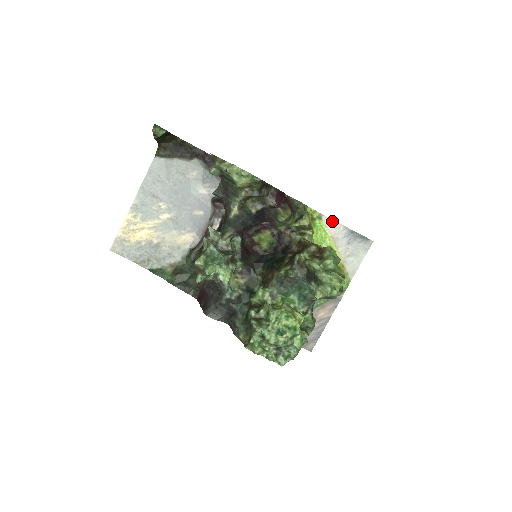
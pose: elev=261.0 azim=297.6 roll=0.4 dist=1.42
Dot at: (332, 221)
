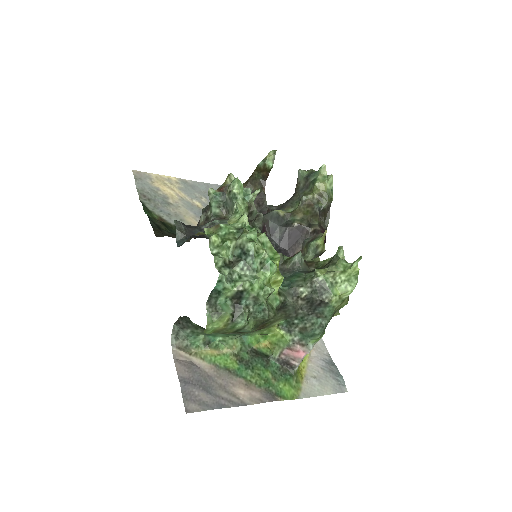
Dot at: (321, 340)
